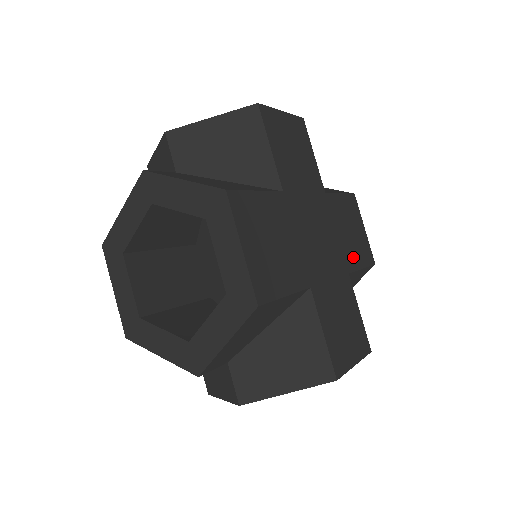
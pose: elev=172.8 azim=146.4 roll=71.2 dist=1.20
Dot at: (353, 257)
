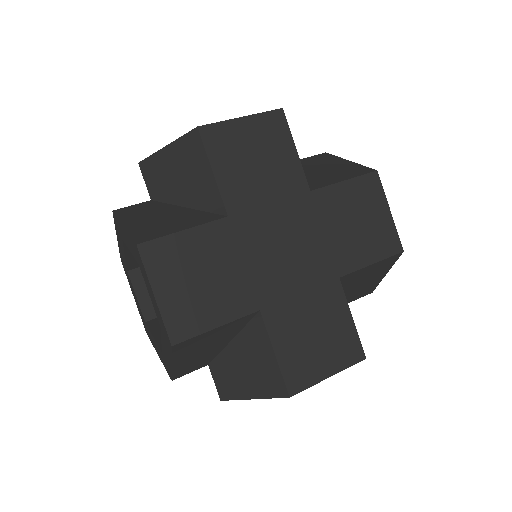
Dot at: (354, 255)
